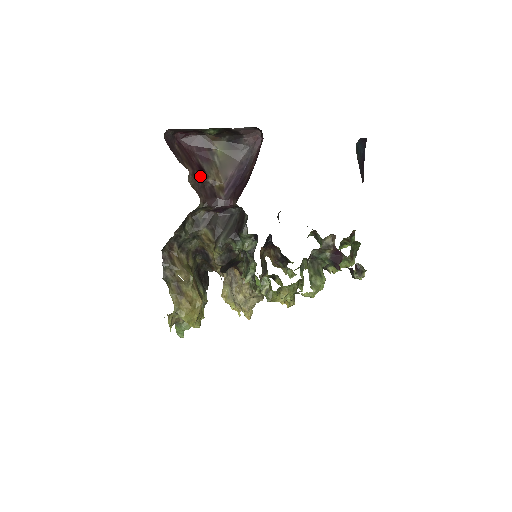
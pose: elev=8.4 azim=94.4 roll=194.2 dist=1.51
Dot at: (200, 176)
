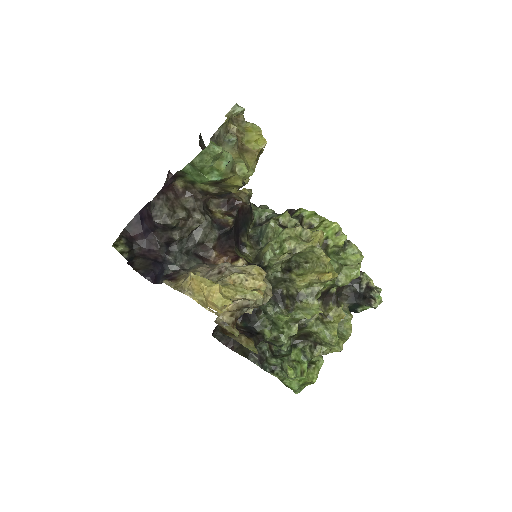
Dot at: occluded
